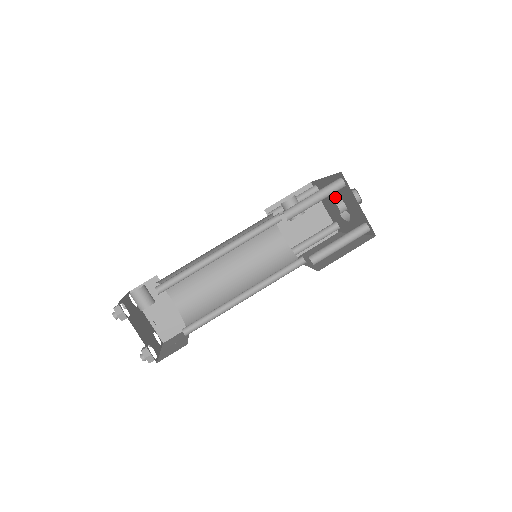
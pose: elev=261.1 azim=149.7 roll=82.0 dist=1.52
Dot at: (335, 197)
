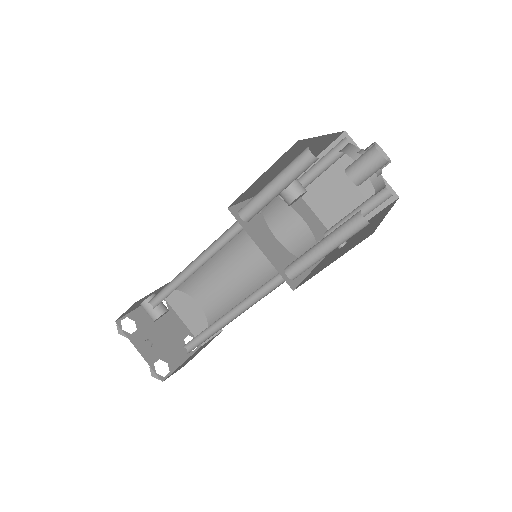
Dot at: occluded
